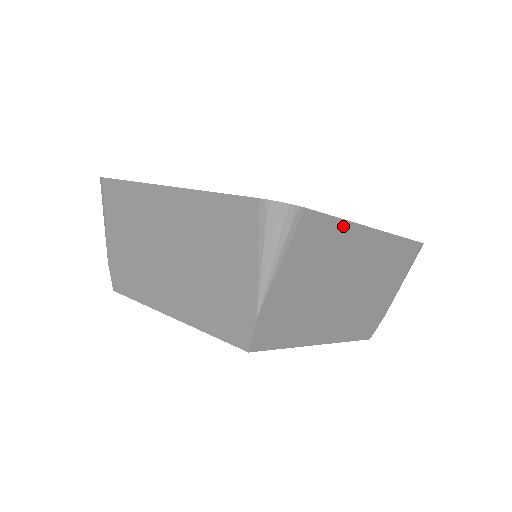
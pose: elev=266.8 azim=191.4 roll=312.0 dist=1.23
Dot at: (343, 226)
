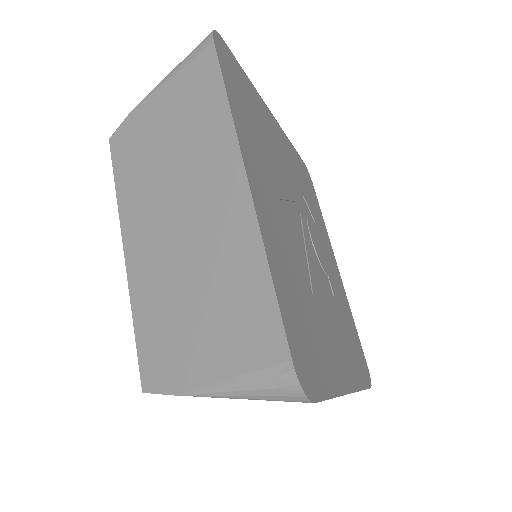
Dot at: occluded
